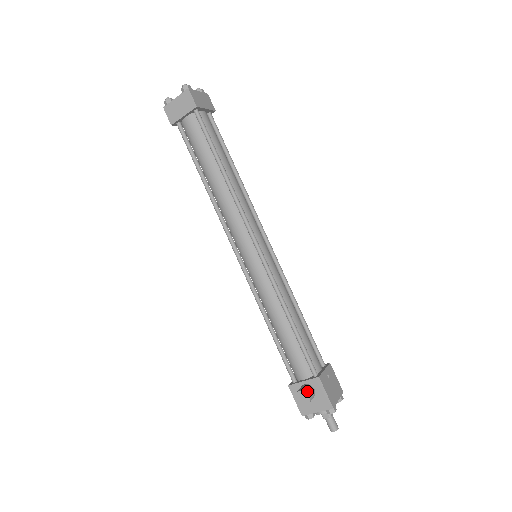
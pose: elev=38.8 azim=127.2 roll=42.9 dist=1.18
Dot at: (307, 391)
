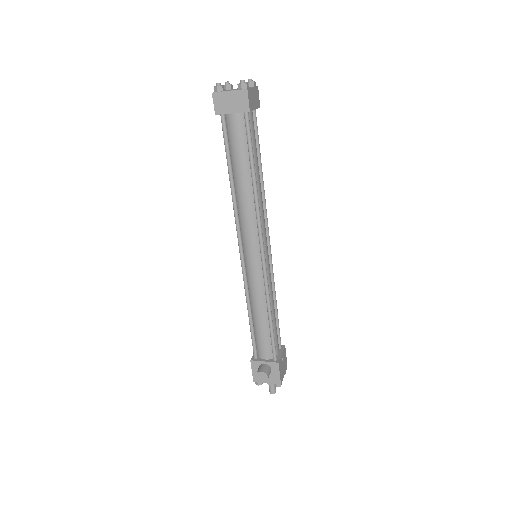
Dot at: (267, 373)
